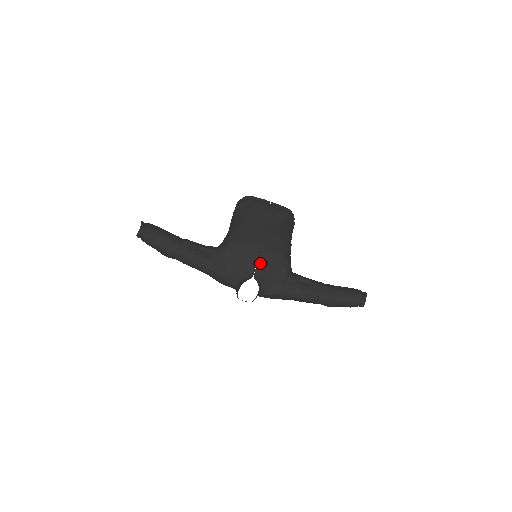
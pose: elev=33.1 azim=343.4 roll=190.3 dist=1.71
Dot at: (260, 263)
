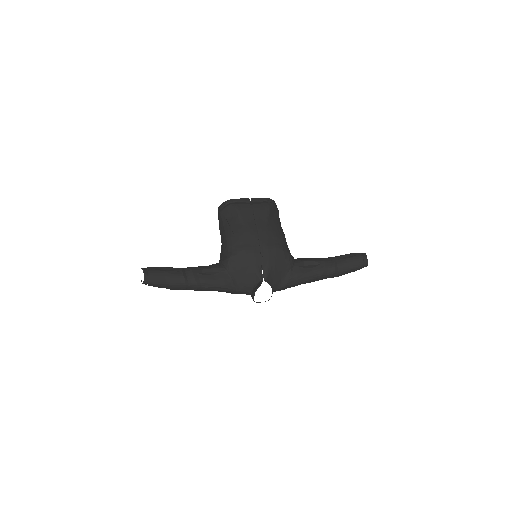
Dot at: (265, 265)
